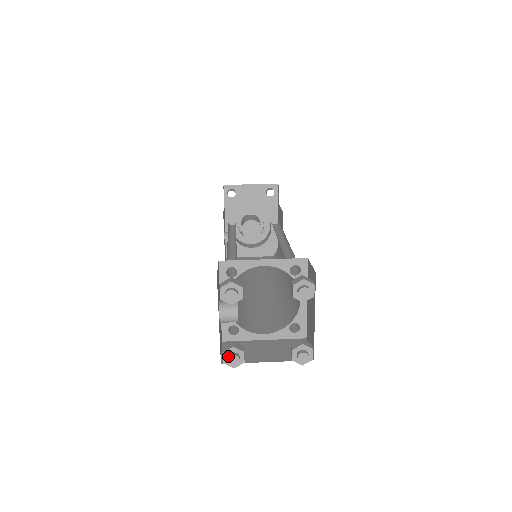
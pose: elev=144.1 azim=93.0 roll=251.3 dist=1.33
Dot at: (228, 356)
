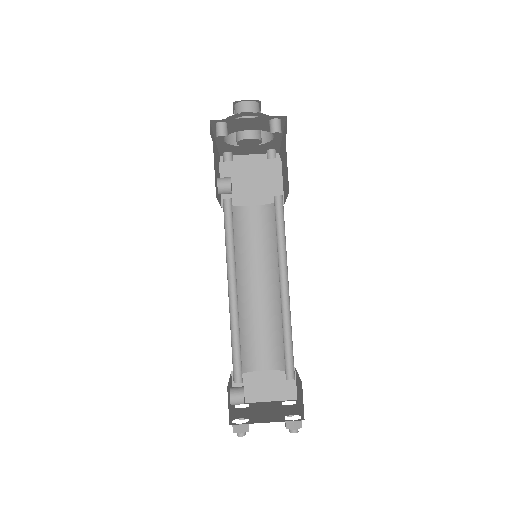
Dot at: occluded
